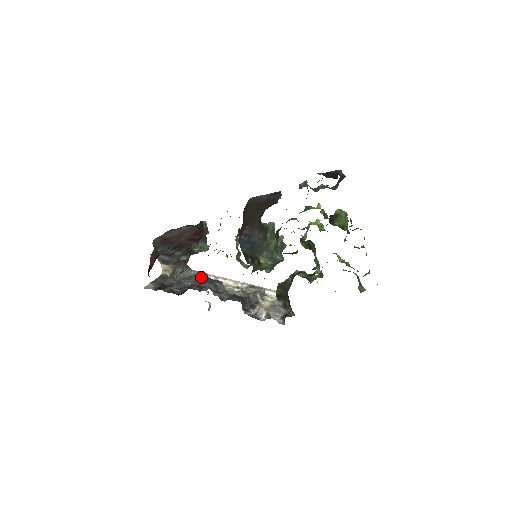
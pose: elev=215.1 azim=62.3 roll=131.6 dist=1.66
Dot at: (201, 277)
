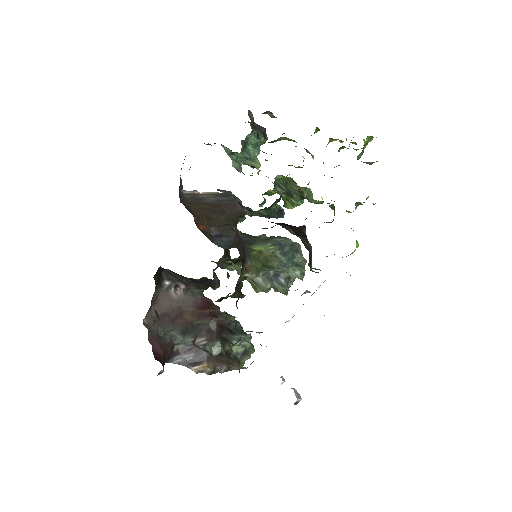
Dot at: occluded
